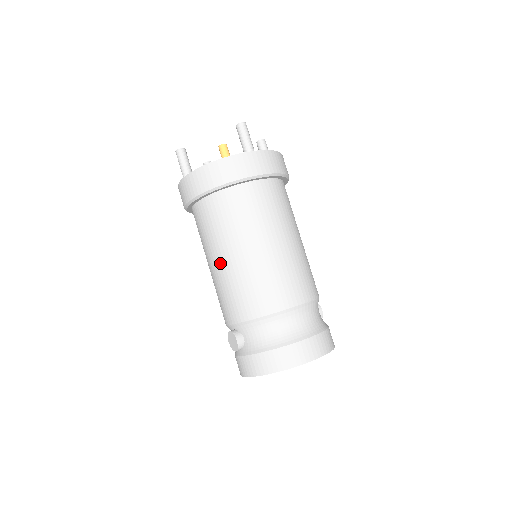
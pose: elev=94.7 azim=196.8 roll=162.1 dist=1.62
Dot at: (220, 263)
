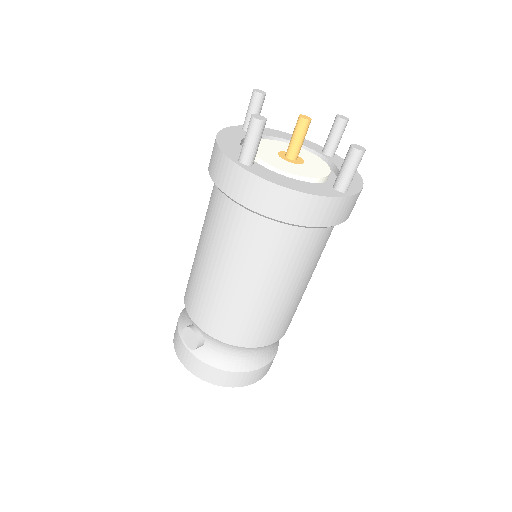
Dot at: (226, 280)
